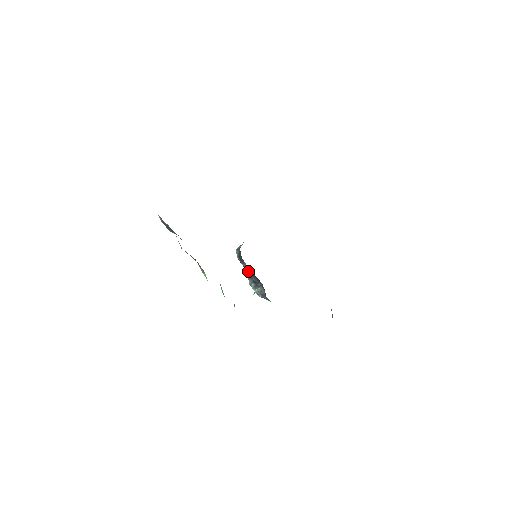
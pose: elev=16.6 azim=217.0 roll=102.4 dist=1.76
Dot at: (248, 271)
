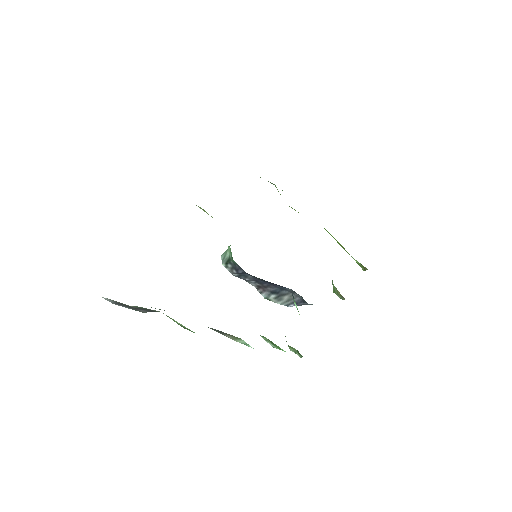
Dot at: (256, 283)
